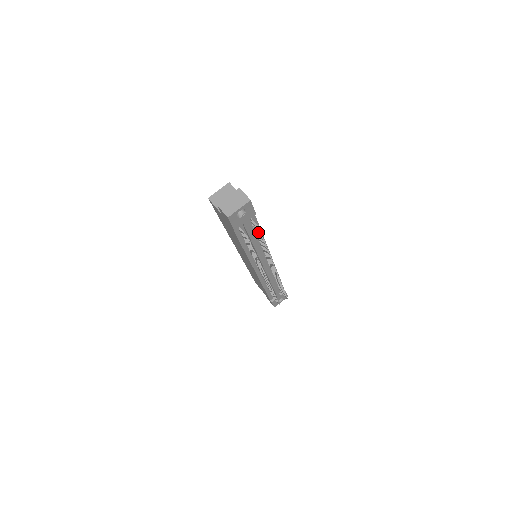
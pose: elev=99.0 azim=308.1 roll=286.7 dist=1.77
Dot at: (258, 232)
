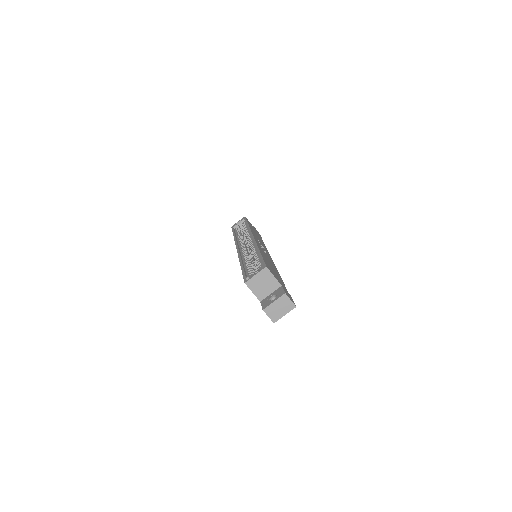
Dot at: occluded
